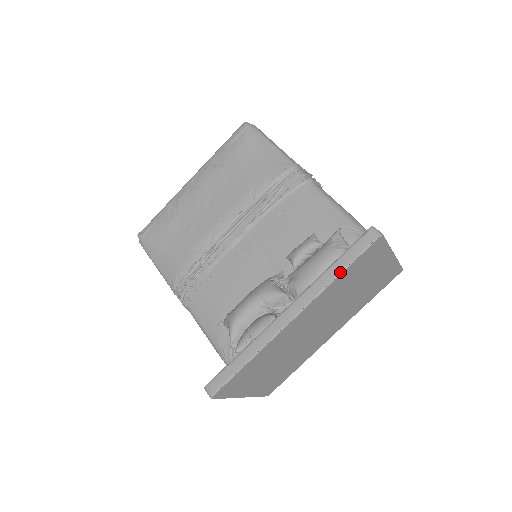
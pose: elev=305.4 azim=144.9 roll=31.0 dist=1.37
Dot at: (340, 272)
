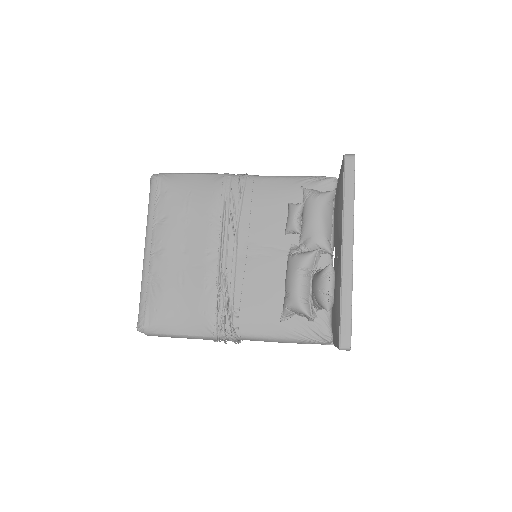
Dot at: (353, 195)
